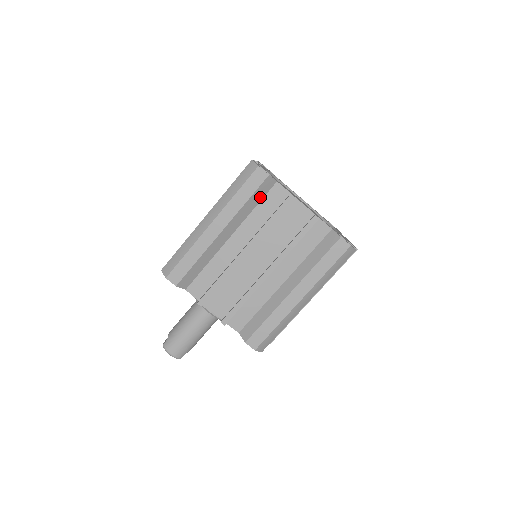
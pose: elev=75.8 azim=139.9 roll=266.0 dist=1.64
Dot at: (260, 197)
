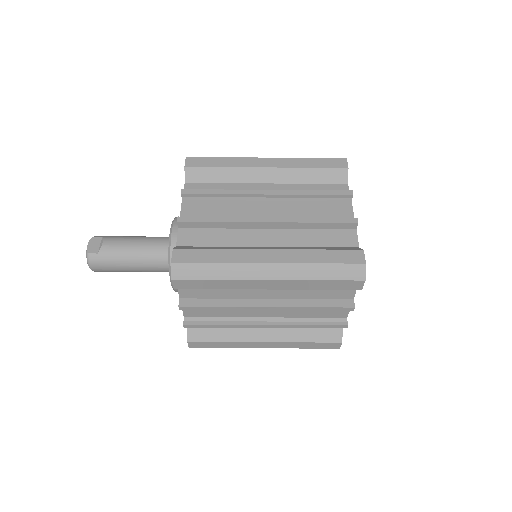
Dot at: occluded
